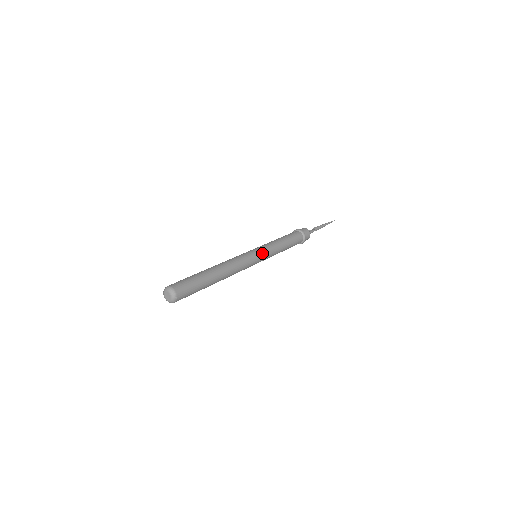
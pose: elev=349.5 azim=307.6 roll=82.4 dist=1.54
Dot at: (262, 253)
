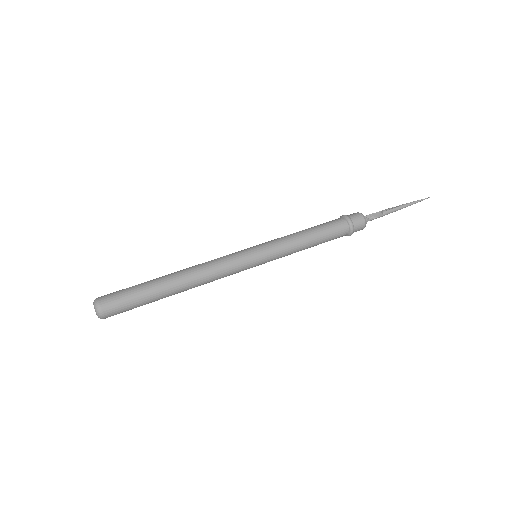
Dot at: (263, 260)
